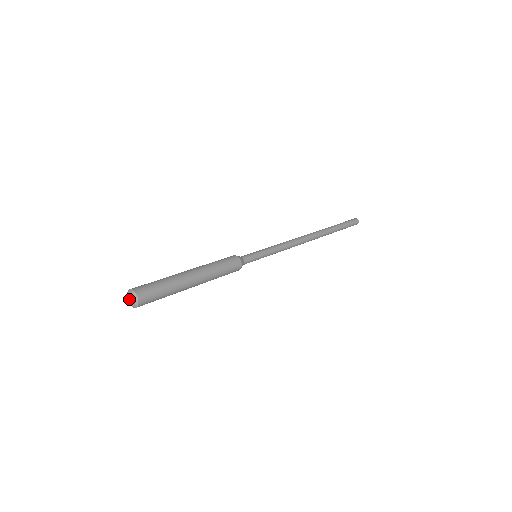
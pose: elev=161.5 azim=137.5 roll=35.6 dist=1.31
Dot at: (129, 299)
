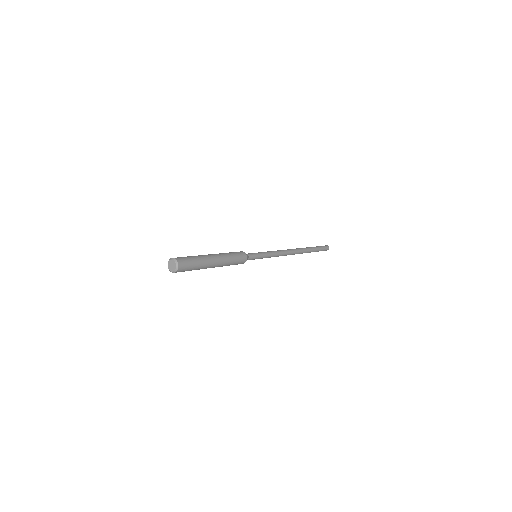
Dot at: (171, 268)
